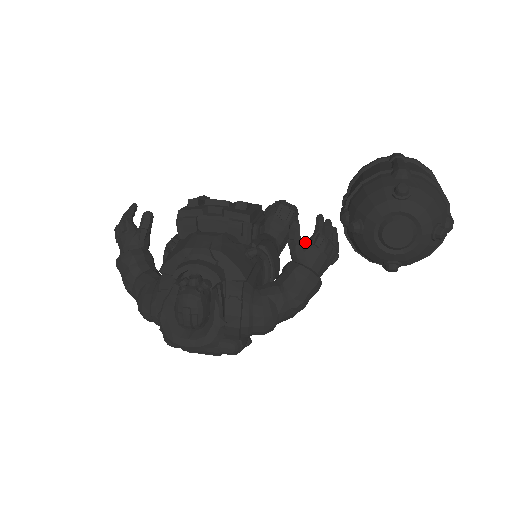
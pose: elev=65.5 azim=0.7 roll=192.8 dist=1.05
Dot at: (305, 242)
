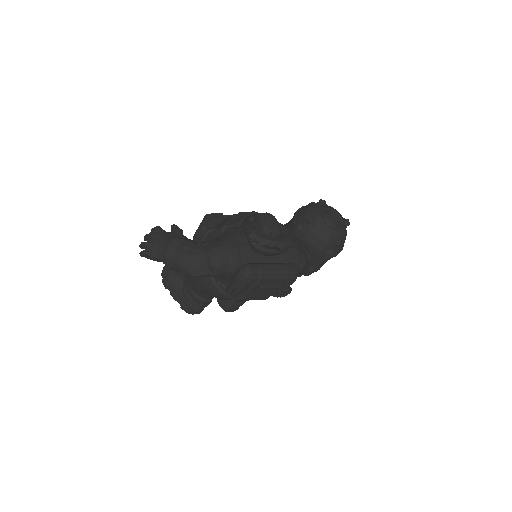
Dot at: occluded
